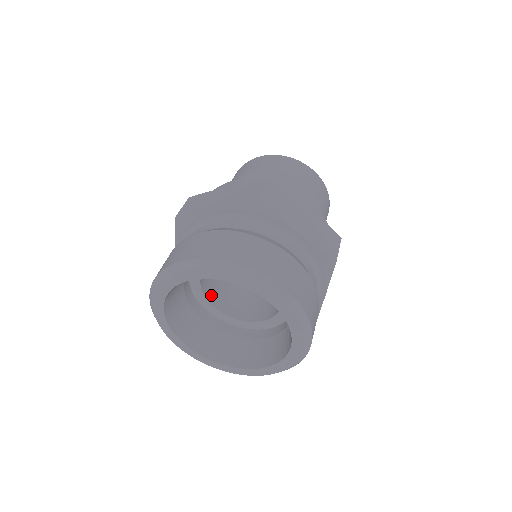
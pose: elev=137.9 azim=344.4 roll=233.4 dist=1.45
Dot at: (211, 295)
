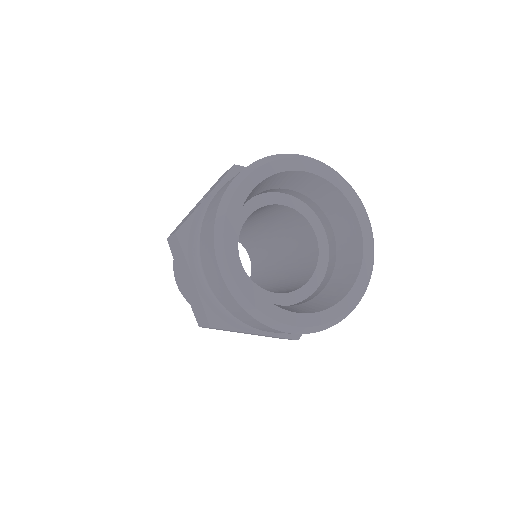
Dot at: occluded
